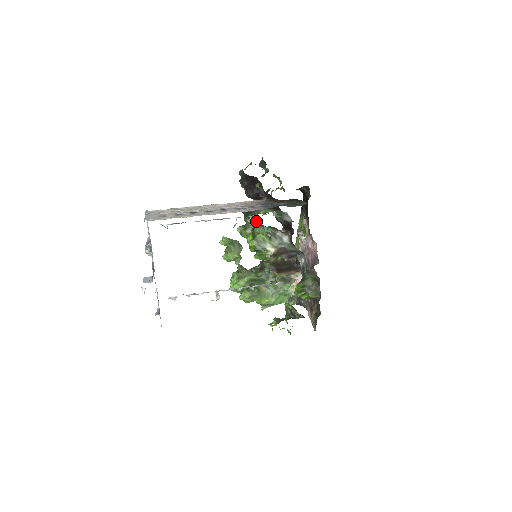
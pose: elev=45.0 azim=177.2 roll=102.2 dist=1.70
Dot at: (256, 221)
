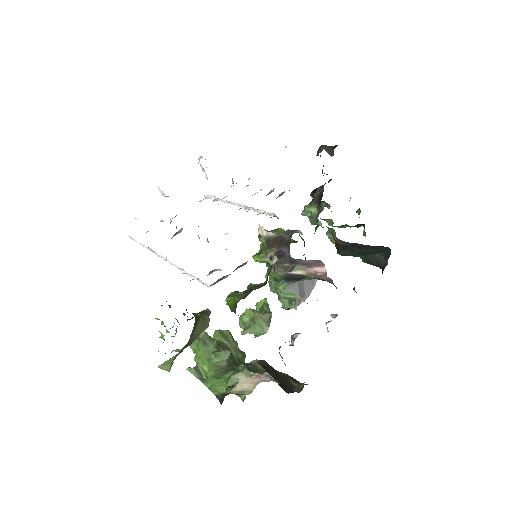
Dot at: occluded
